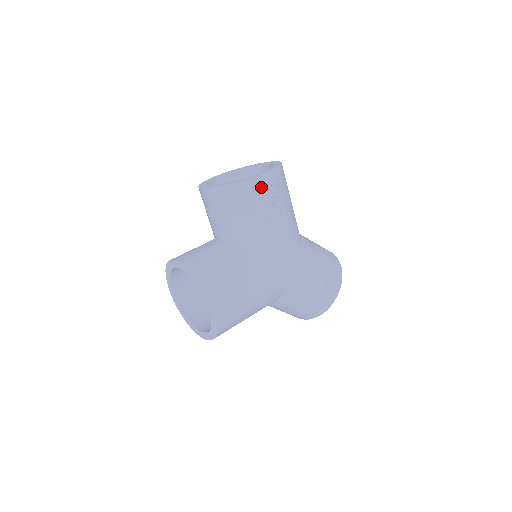
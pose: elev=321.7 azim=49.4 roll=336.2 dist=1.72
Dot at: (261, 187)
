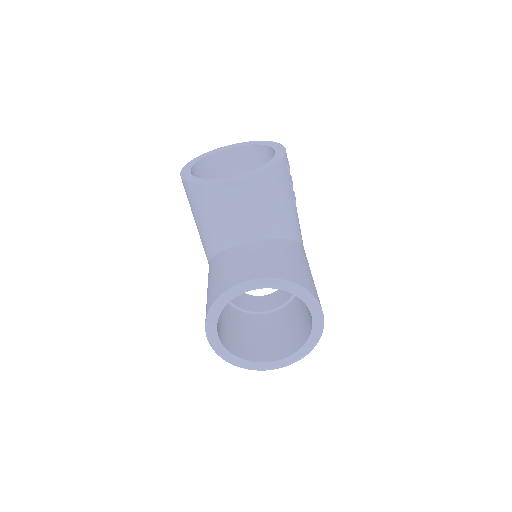
Dot at: (288, 165)
